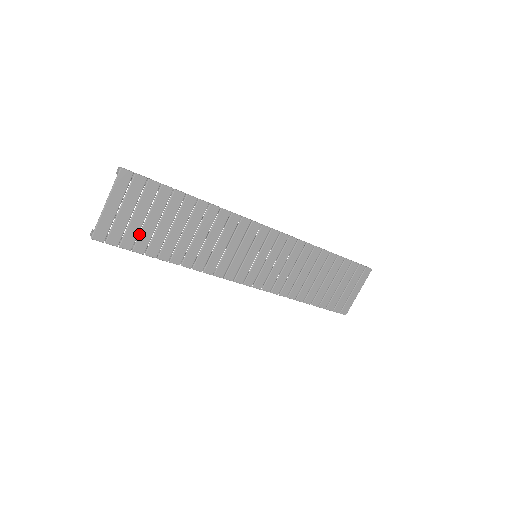
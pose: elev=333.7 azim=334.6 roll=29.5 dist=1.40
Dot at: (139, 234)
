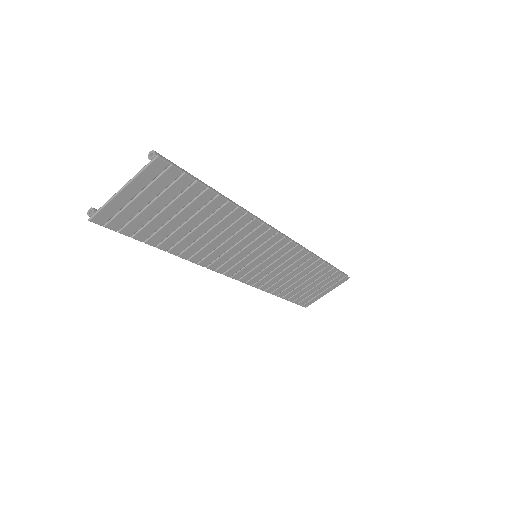
Dot at: (147, 223)
